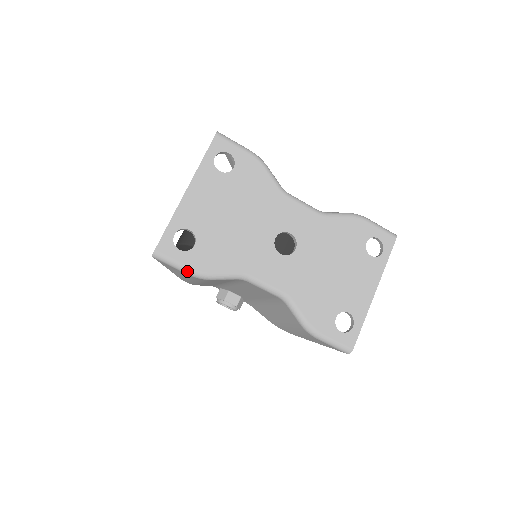
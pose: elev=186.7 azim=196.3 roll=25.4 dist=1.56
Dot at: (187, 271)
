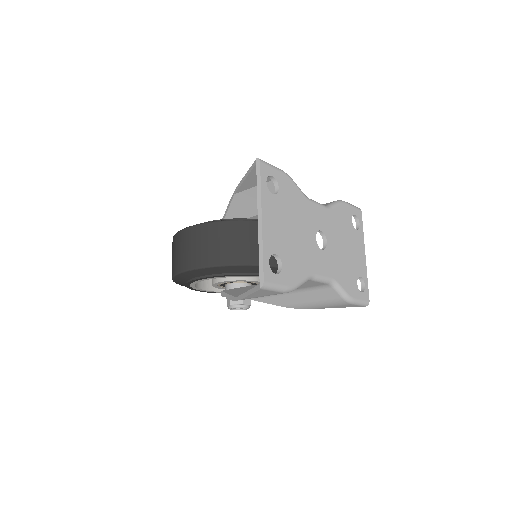
Dot at: (284, 290)
